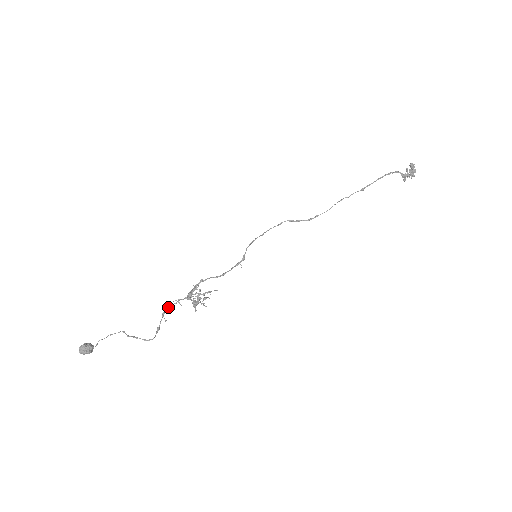
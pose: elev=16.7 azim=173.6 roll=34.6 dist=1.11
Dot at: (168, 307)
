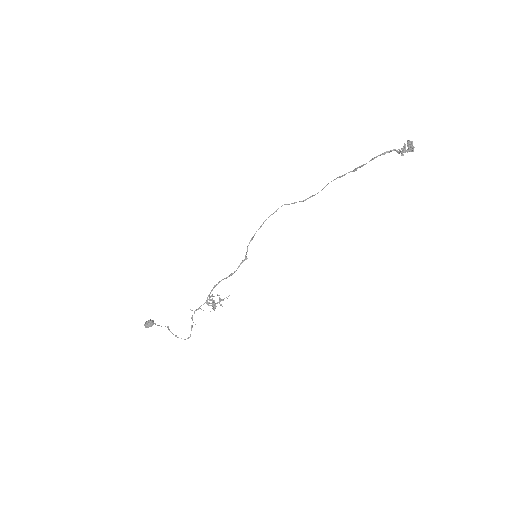
Dot at: (194, 312)
